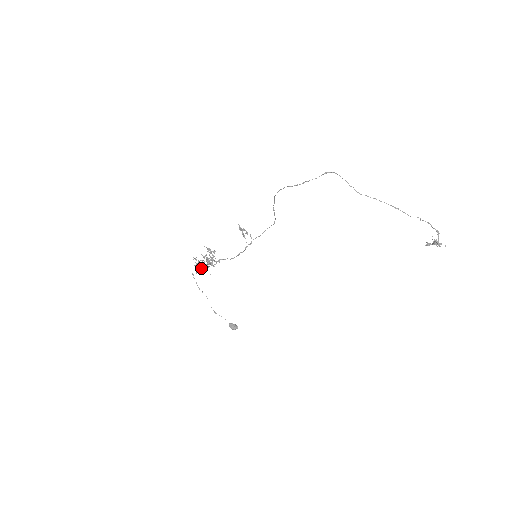
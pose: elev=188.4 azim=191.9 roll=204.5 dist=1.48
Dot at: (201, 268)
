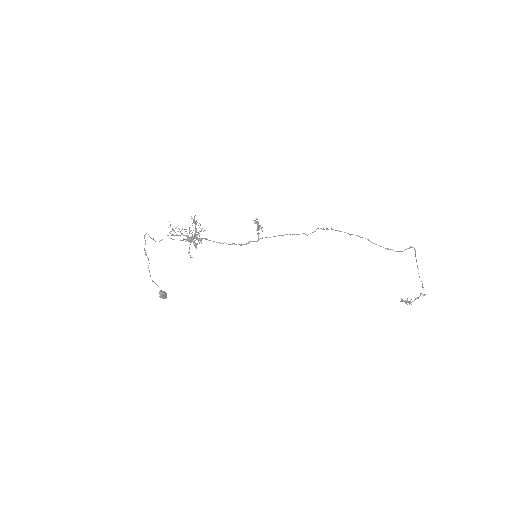
Dot at: (171, 238)
